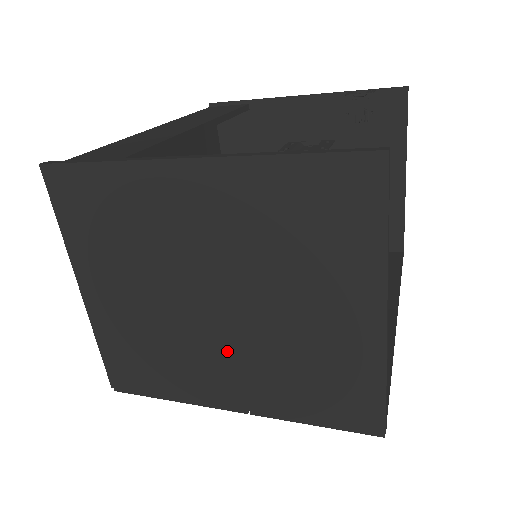
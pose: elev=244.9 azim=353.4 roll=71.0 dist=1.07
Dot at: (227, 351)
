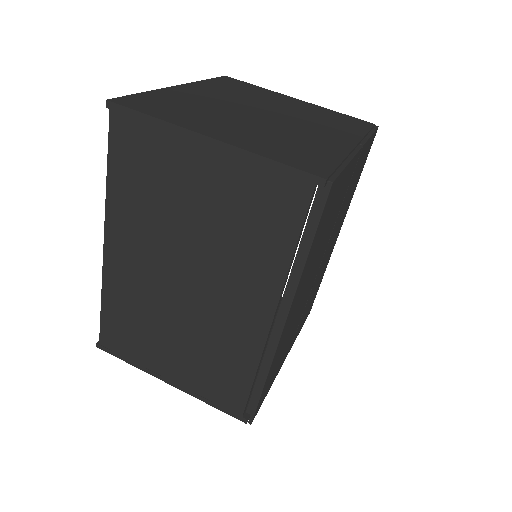
Dot at: (303, 127)
